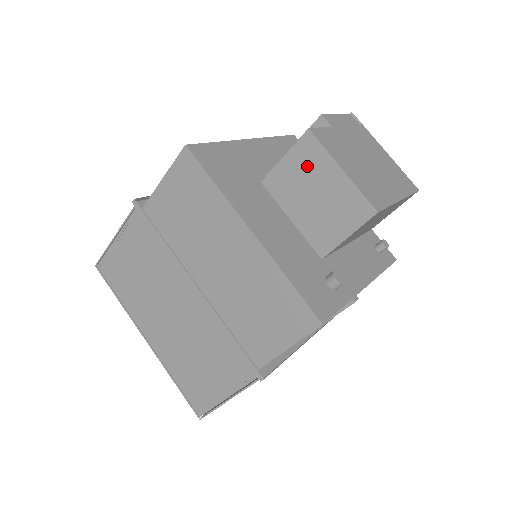
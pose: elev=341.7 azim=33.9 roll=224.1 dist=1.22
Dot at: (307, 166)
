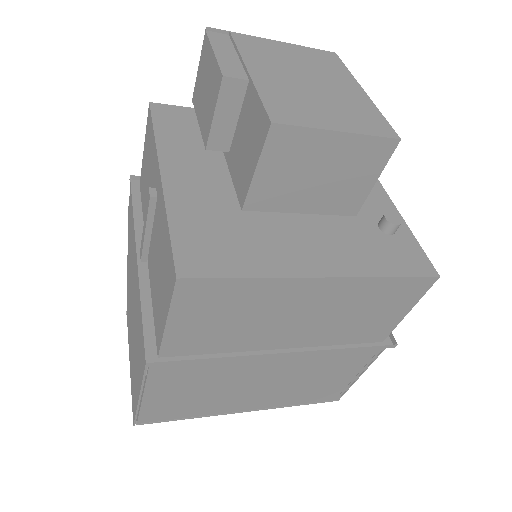
Dot at: (293, 158)
